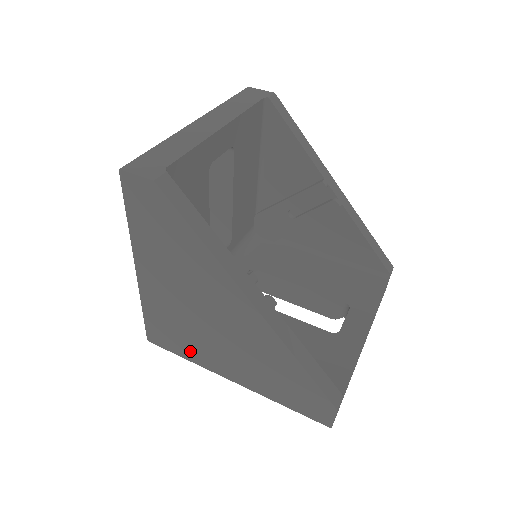
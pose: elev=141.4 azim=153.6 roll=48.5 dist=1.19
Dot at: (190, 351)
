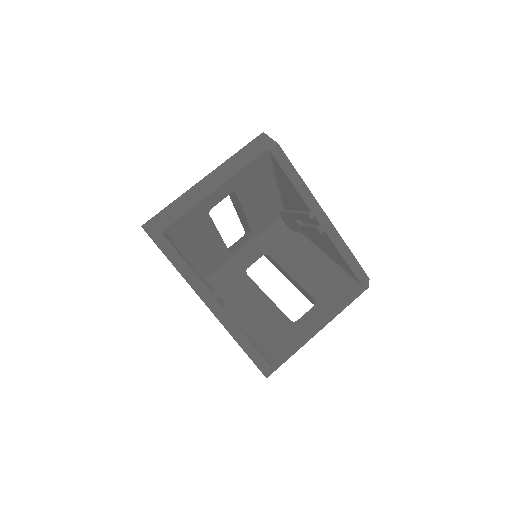
Dot at: occluded
